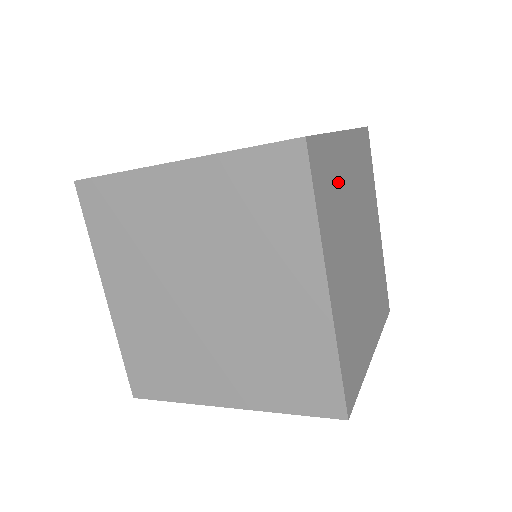
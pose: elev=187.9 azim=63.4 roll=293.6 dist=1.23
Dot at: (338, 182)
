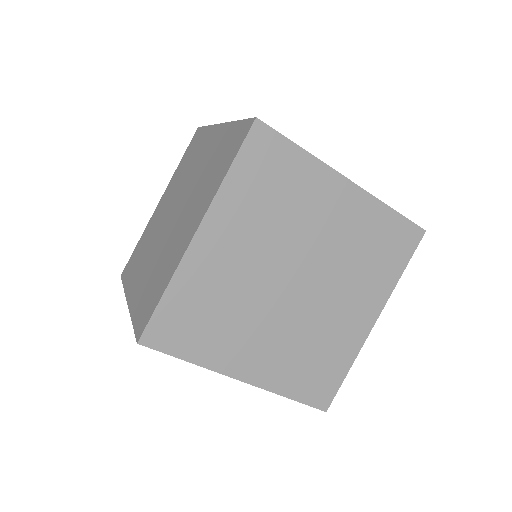
Dot at: (295, 196)
